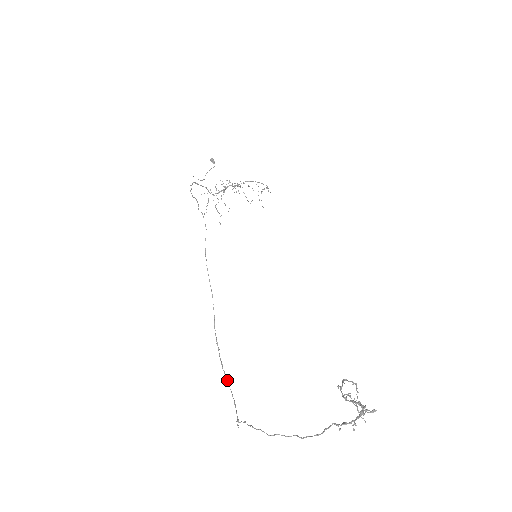
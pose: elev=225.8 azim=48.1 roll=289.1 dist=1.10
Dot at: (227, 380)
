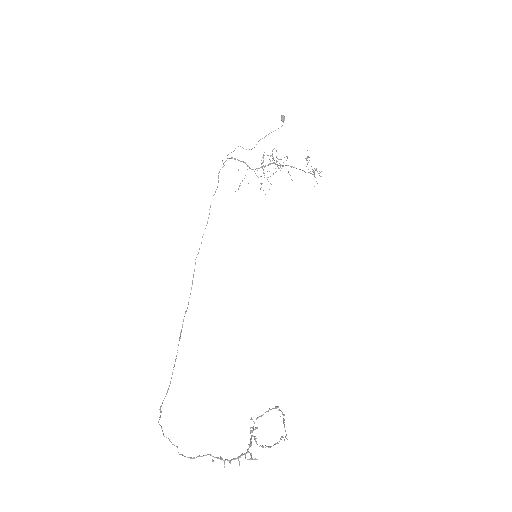
Dot at: occluded
